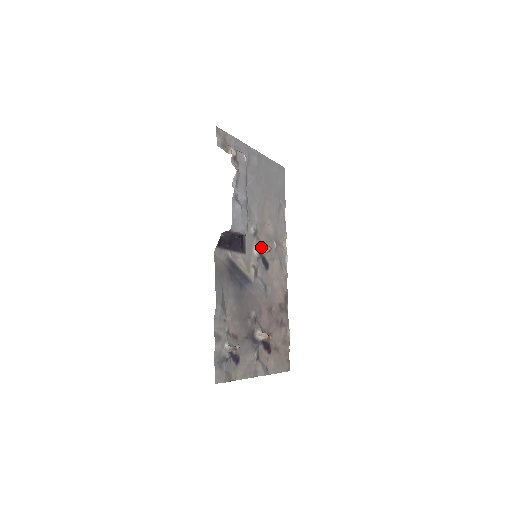
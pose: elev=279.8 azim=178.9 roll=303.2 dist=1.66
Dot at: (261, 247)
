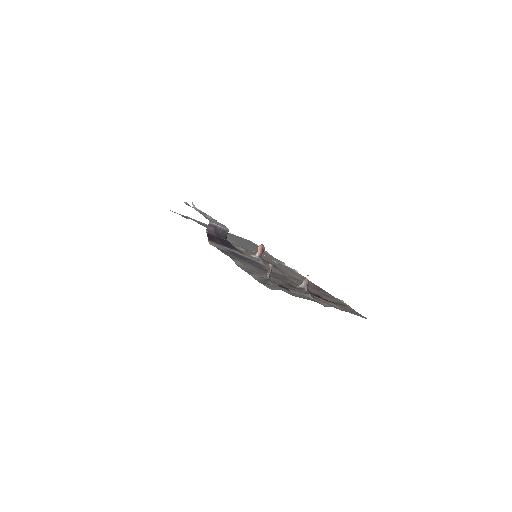
Dot at: occluded
